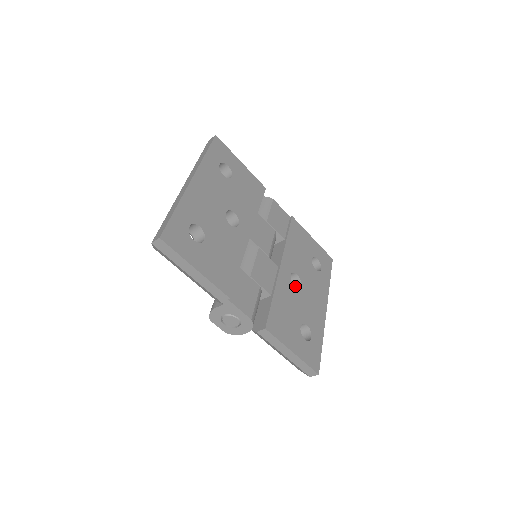
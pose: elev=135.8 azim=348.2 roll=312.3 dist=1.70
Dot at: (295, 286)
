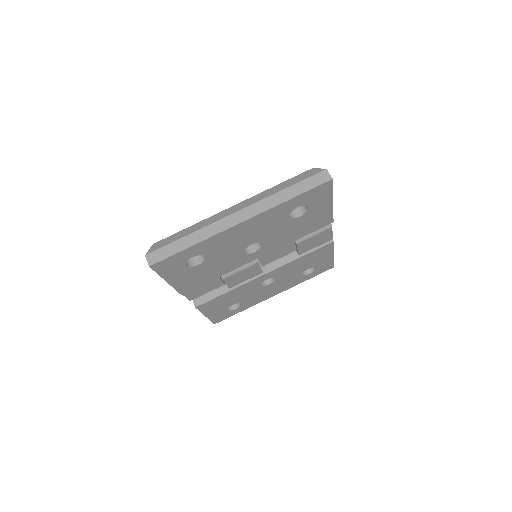
Dot at: occluded
